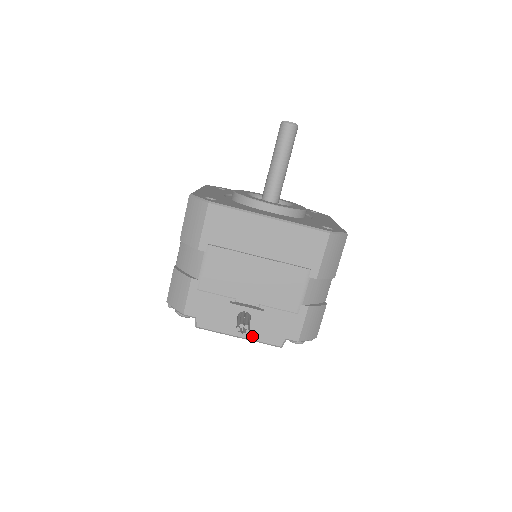
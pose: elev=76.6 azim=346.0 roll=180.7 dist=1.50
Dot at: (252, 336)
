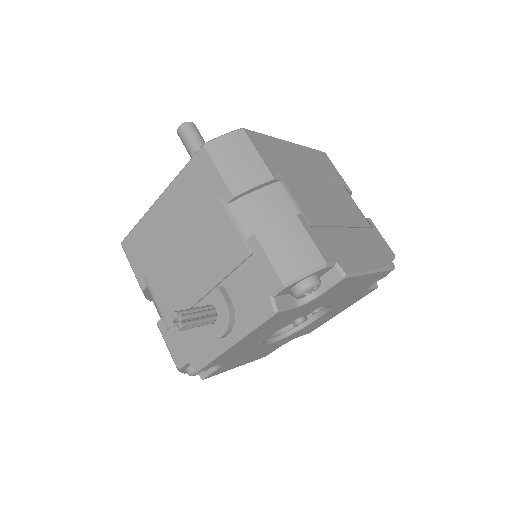
Dot at: (240, 329)
